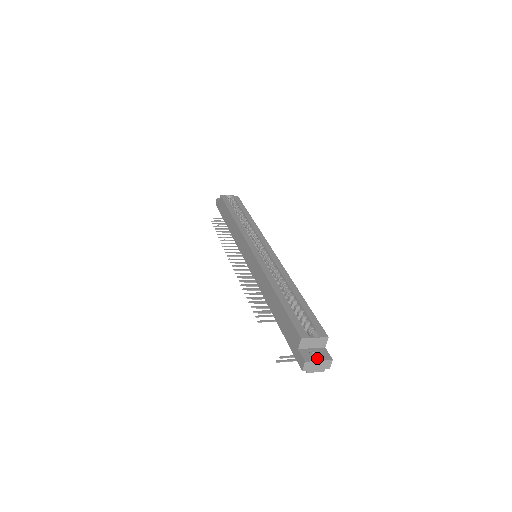
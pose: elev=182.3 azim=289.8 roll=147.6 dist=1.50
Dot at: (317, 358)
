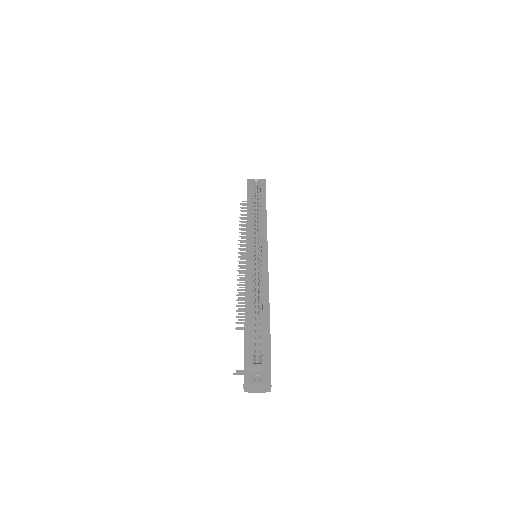
Dot at: (257, 383)
